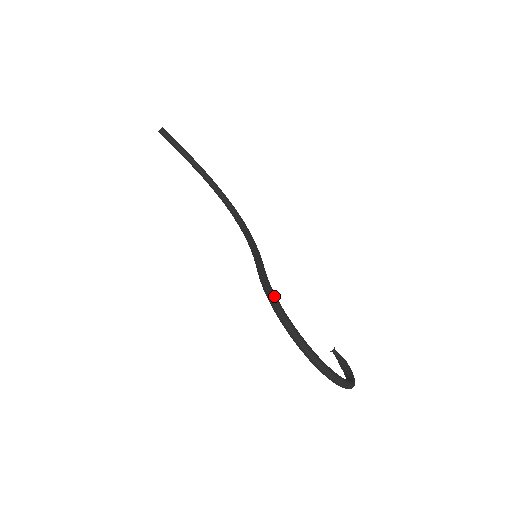
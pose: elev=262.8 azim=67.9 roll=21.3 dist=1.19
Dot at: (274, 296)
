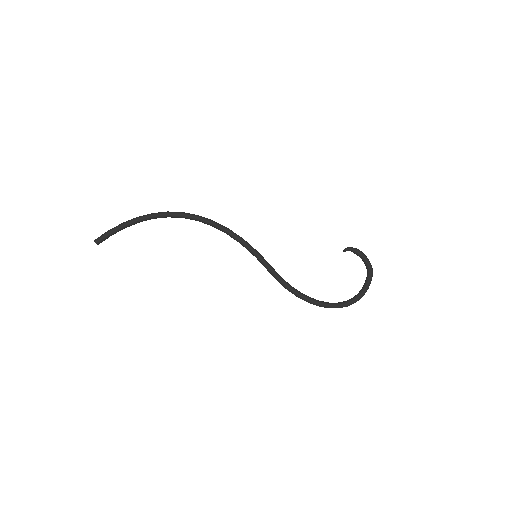
Dot at: (300, 297)
